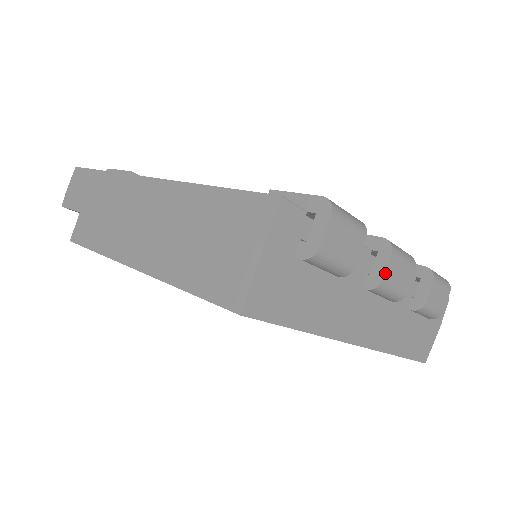
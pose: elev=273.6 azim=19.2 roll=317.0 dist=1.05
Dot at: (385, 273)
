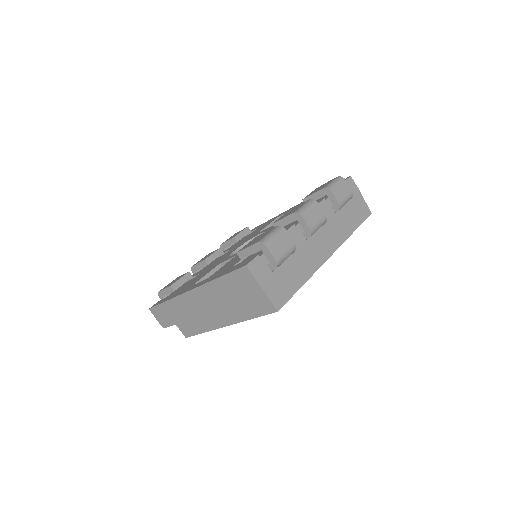
Dot at: (308, 226)
